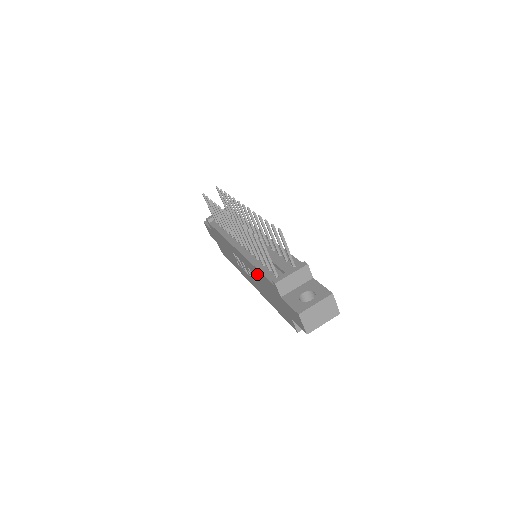
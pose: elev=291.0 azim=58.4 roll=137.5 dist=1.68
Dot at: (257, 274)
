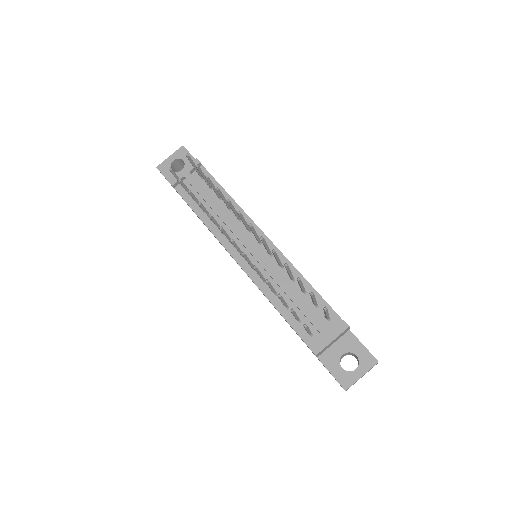
Dot at: occluded
